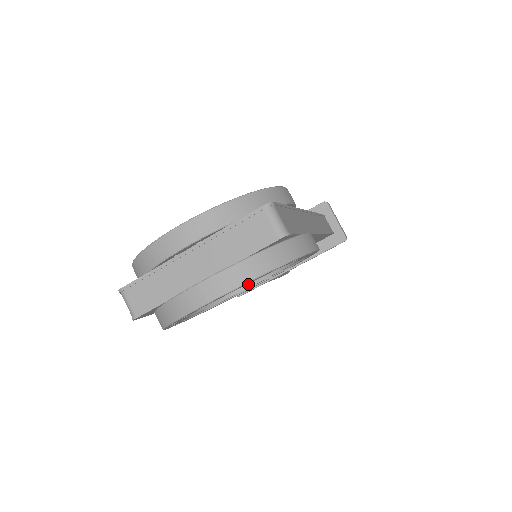
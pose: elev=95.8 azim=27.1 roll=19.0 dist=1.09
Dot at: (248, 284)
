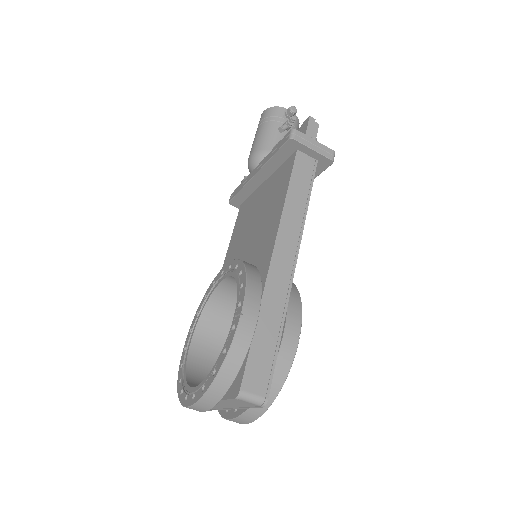
Dot at: occluded
